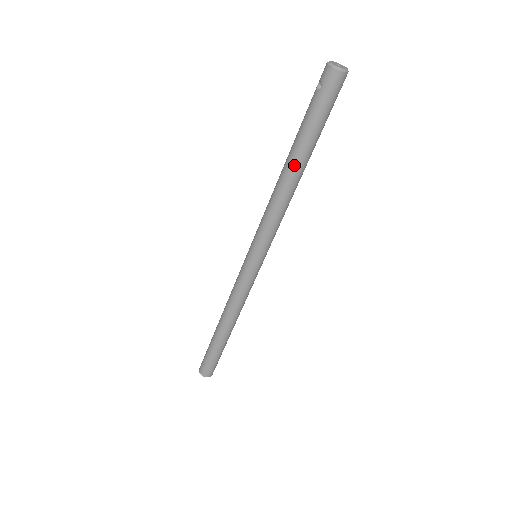
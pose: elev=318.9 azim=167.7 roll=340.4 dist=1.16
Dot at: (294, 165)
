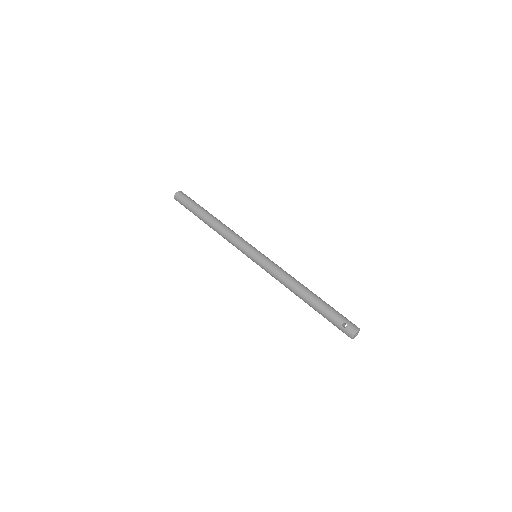
Dot at: (305, 301)
